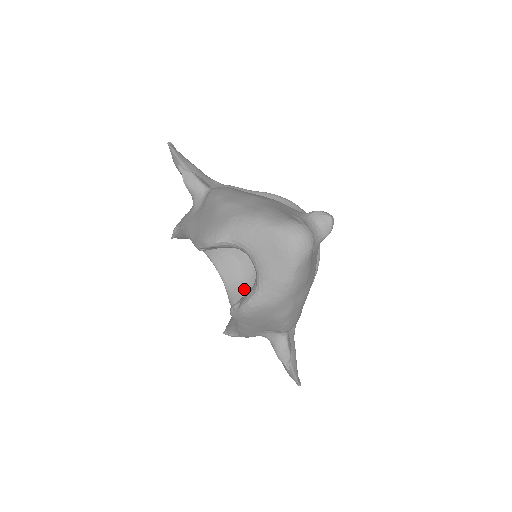
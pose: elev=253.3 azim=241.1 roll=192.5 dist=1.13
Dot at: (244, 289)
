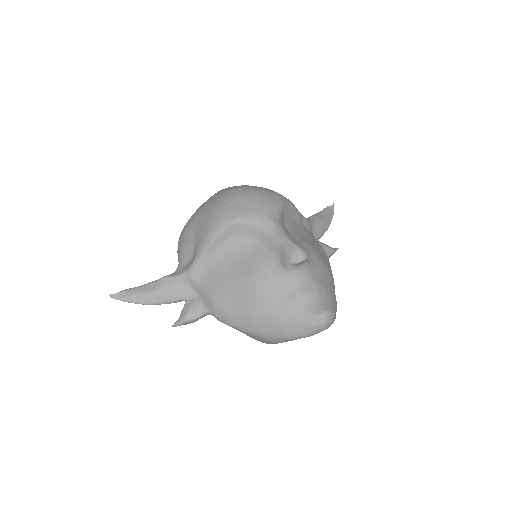
Dot at: occluded
